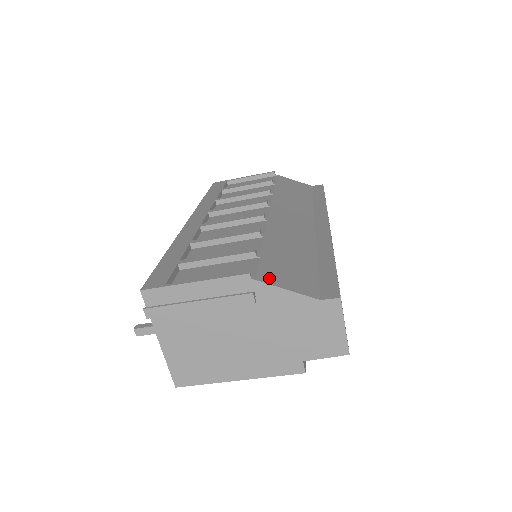
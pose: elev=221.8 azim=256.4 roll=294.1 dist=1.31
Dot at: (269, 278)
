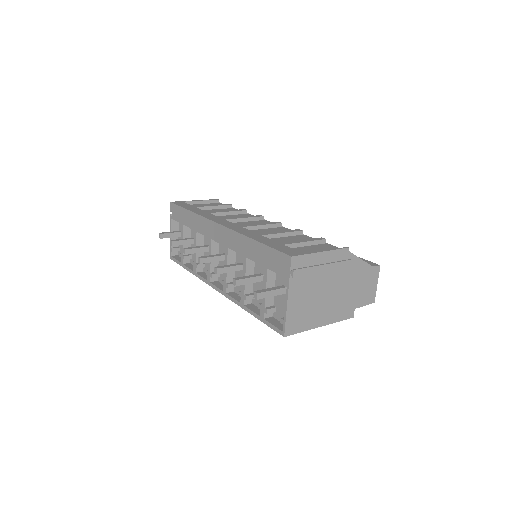
Dot at: occluded
